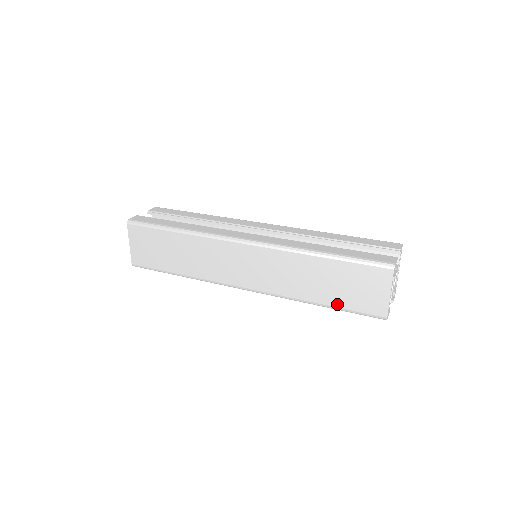
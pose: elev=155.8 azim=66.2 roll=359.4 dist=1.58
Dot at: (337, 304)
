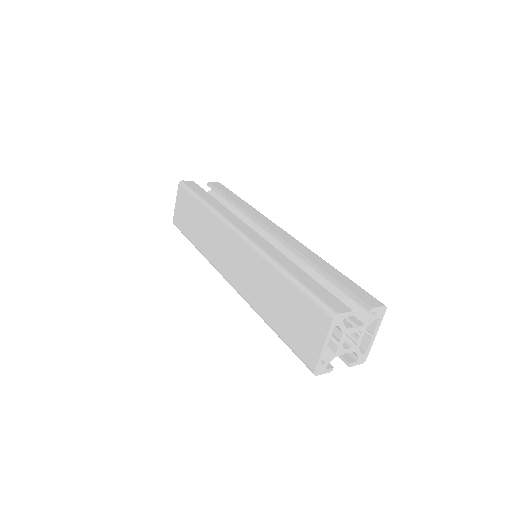
Dot at: (281, 333)
